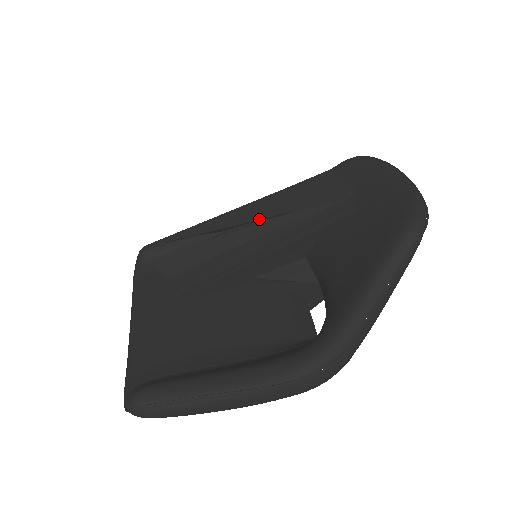
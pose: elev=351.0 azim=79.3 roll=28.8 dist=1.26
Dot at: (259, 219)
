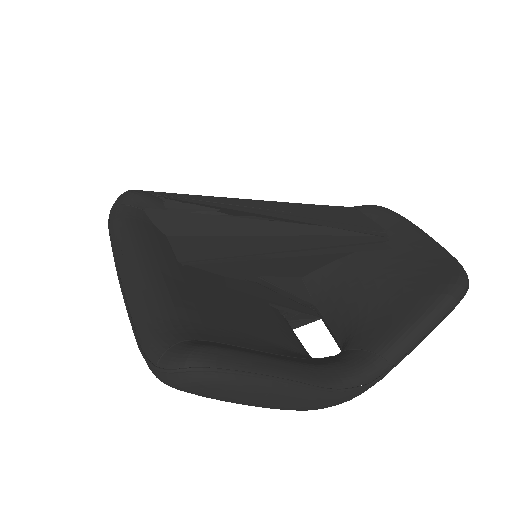
Dot at: (290, 219)
